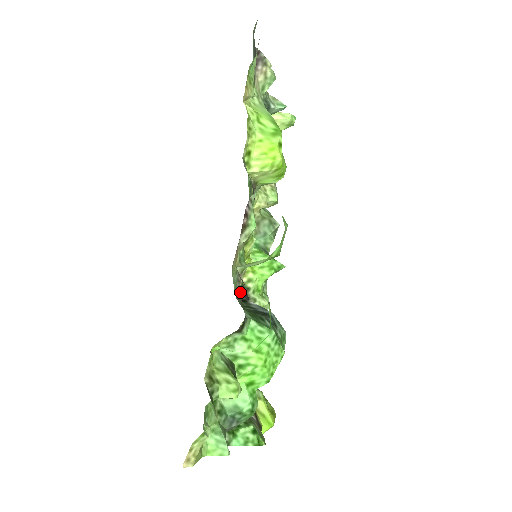
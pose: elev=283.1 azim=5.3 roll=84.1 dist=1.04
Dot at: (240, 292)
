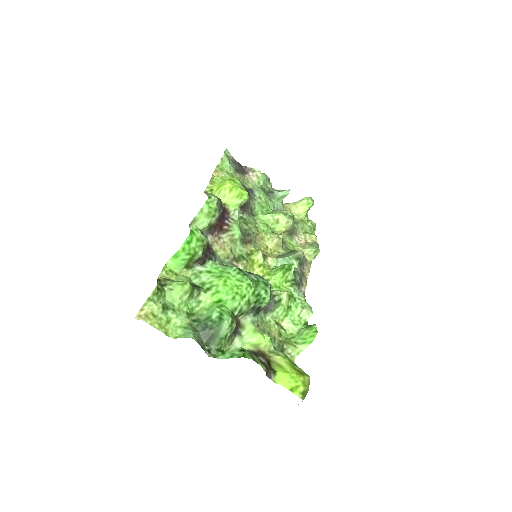
Dot at: occluded
